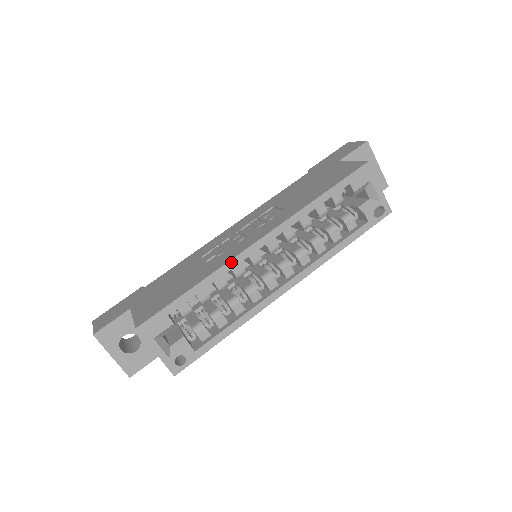
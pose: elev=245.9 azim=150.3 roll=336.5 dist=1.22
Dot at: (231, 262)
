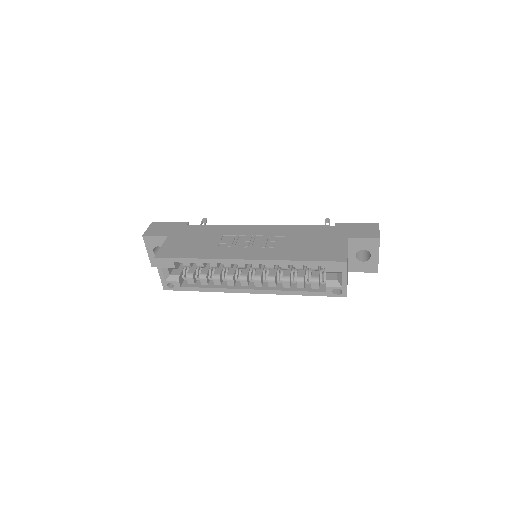
Dot at: (223, 260)
